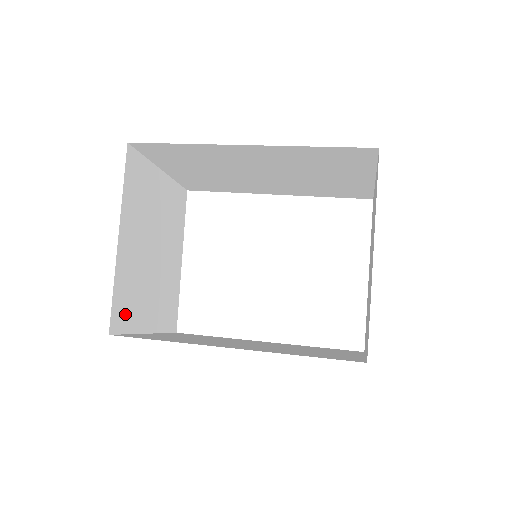
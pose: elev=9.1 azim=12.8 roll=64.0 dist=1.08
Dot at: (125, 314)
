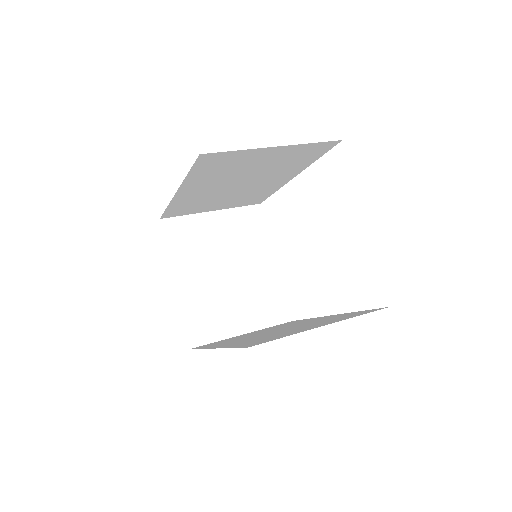
Dot at: (206, 330)
